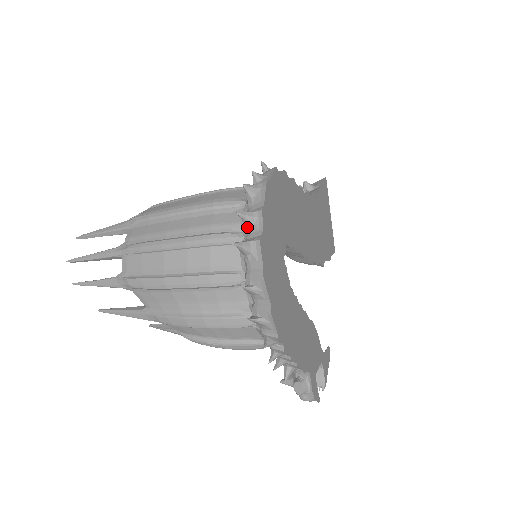
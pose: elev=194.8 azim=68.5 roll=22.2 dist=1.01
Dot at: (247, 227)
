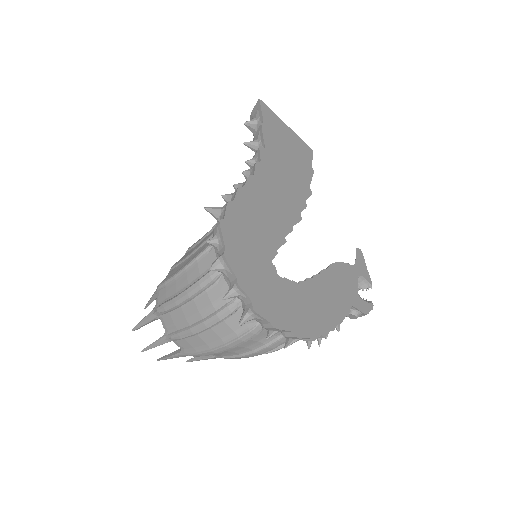
Dot at: (237, 297)
